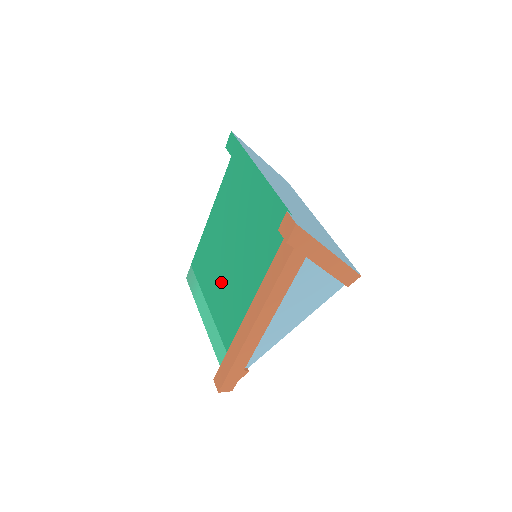
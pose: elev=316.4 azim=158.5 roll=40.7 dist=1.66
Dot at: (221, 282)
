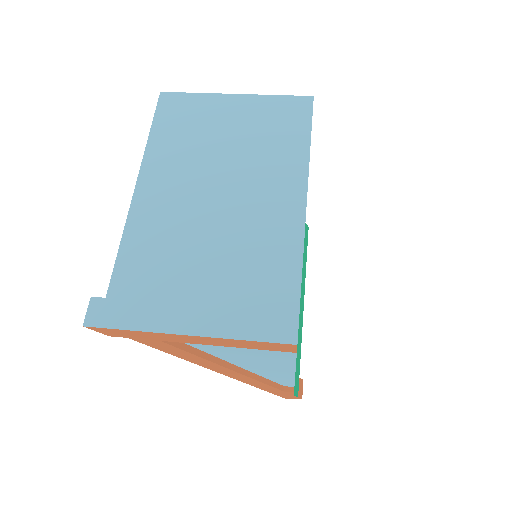
Dot at: occluded
